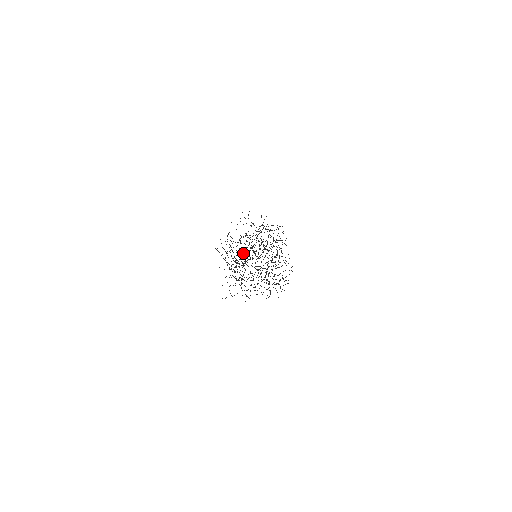
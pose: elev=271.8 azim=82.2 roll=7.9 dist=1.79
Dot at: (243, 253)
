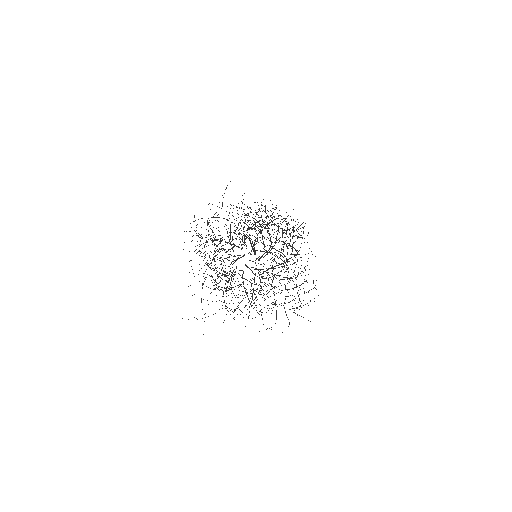
Dot at: occluded
